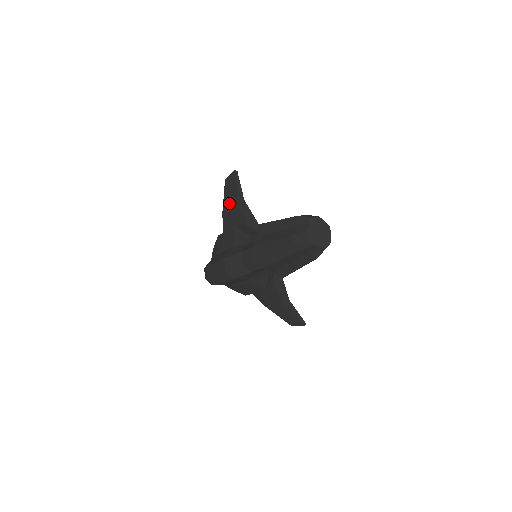
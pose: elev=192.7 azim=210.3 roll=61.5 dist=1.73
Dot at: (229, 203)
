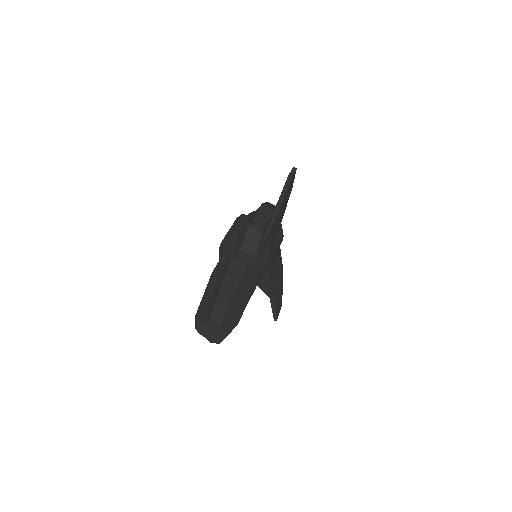
Dot at: occluded
